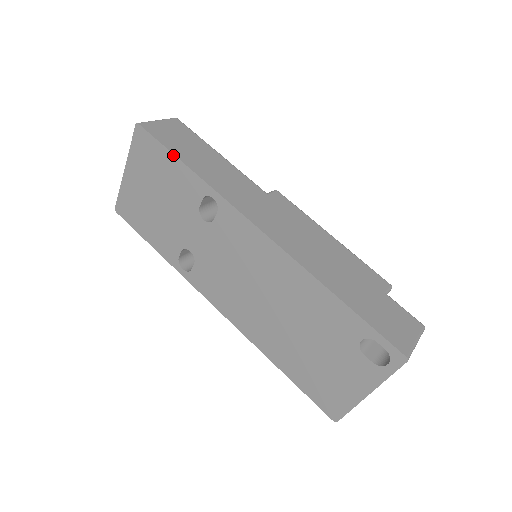
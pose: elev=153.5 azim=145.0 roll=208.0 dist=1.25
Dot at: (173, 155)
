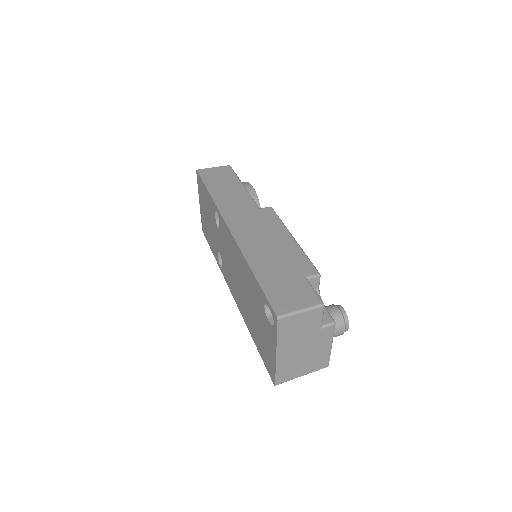
Dot at: (205, 186)
